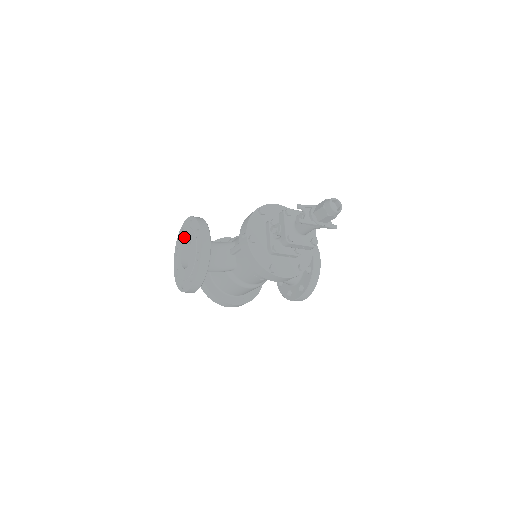
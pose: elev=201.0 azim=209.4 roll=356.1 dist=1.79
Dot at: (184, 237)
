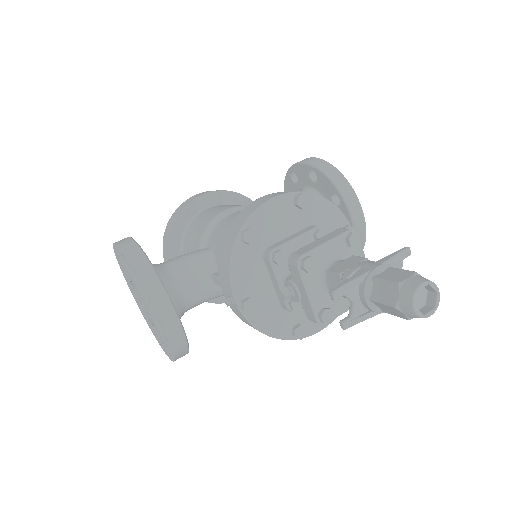
Dot at: (125, 272)
